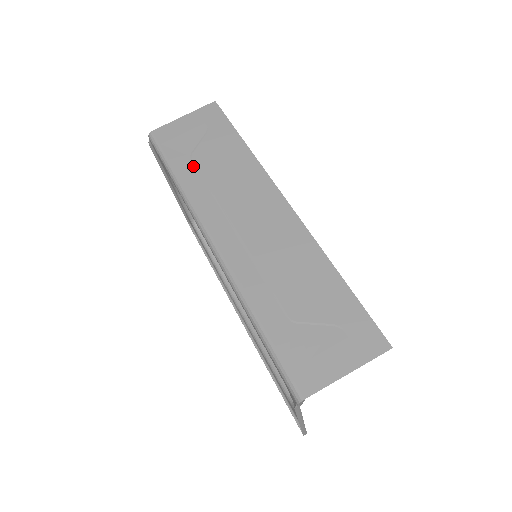
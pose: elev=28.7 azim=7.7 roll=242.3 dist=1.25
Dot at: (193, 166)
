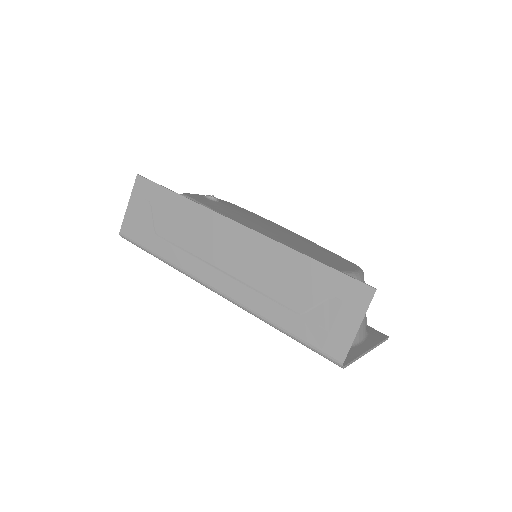
Dot at: (163, 240)
